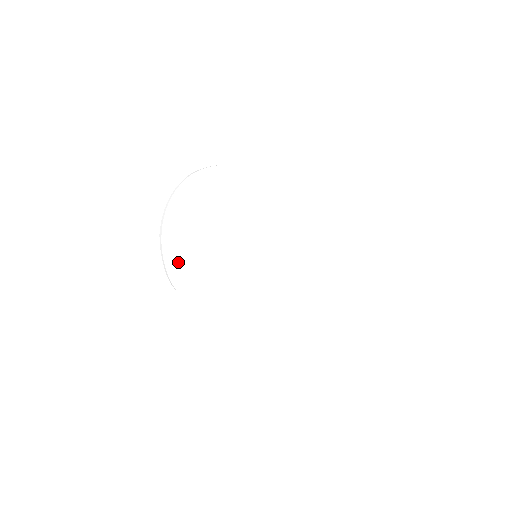
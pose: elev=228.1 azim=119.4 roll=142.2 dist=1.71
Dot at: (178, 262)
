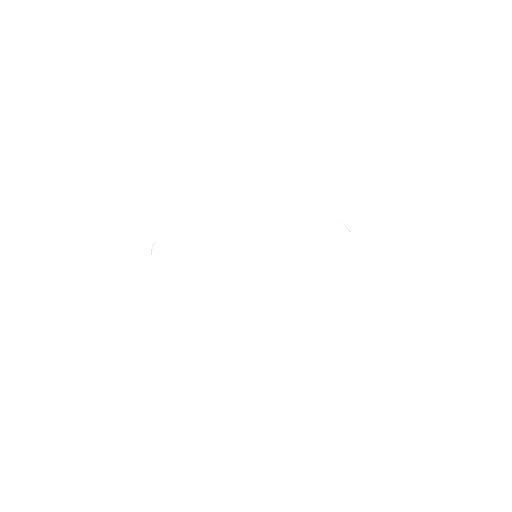
Dot at: (183, 290)
